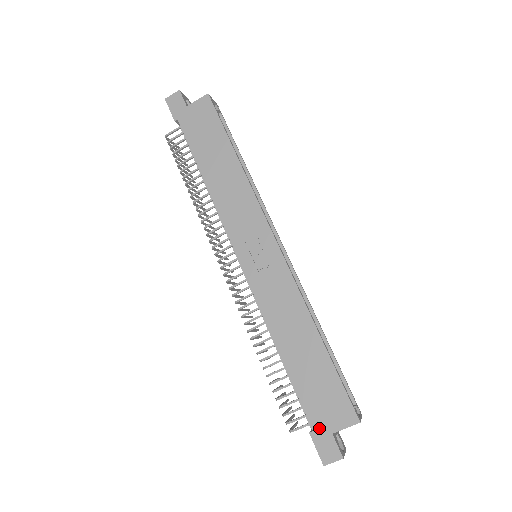
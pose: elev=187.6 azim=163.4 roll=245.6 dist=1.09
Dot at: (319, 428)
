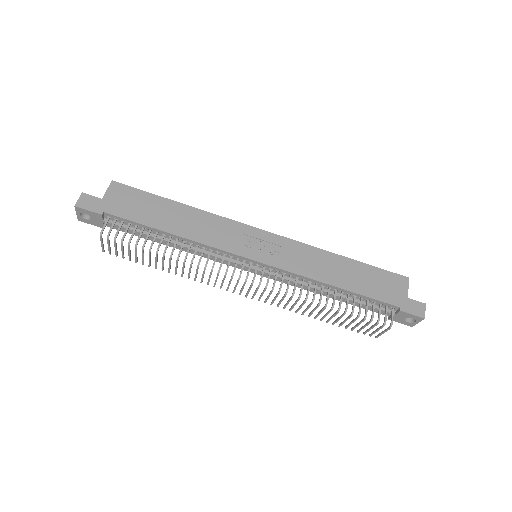
Dot at: (401, 302)
